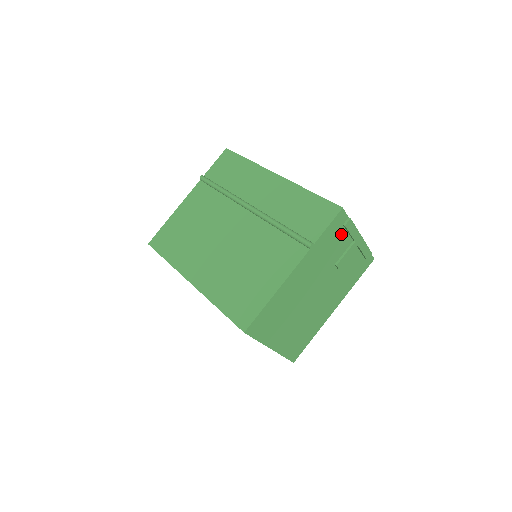
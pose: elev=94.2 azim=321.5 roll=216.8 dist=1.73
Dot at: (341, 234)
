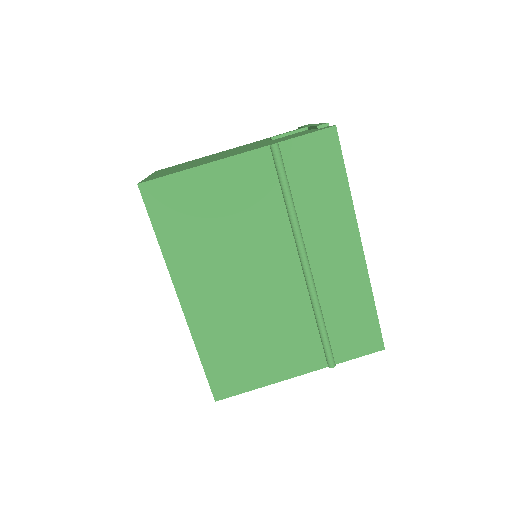
Dot at: occluded
